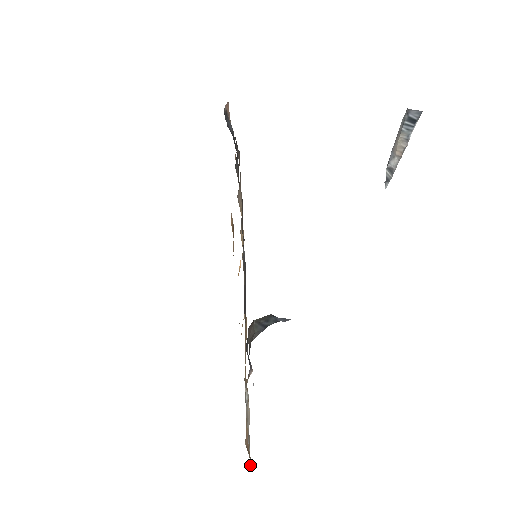
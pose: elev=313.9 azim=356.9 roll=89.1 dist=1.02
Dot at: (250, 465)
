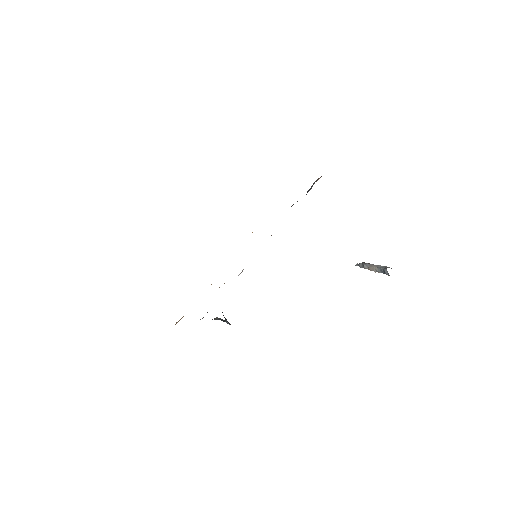
Dot at: occluded
